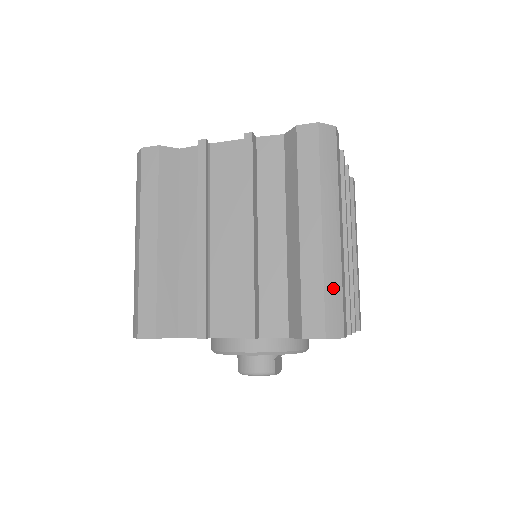
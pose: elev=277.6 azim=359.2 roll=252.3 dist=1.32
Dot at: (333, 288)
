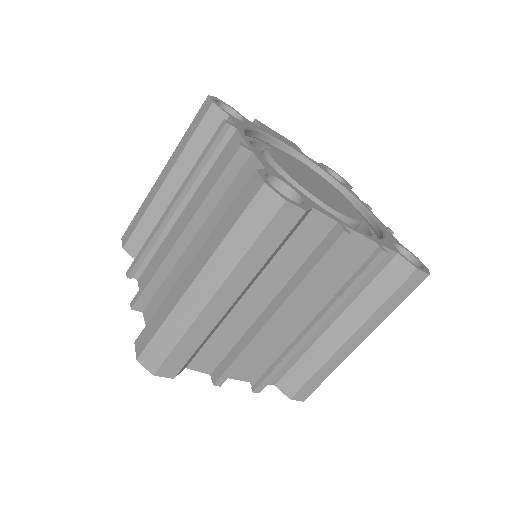
Dot at: (169, 334)
